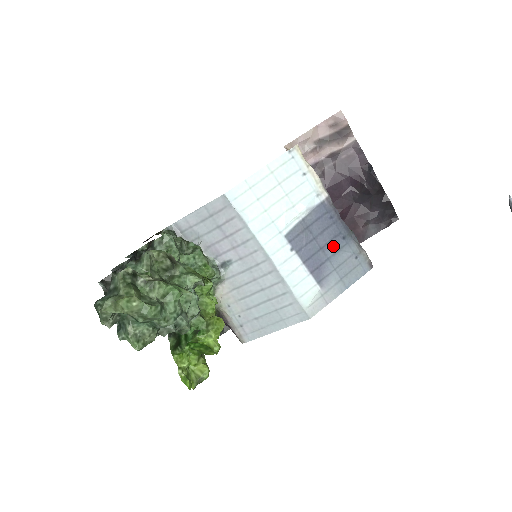
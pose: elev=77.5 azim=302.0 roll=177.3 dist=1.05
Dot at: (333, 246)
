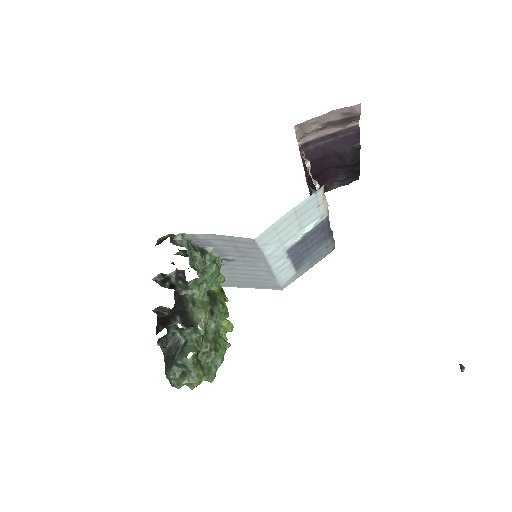
Dot at: (316, 246)
